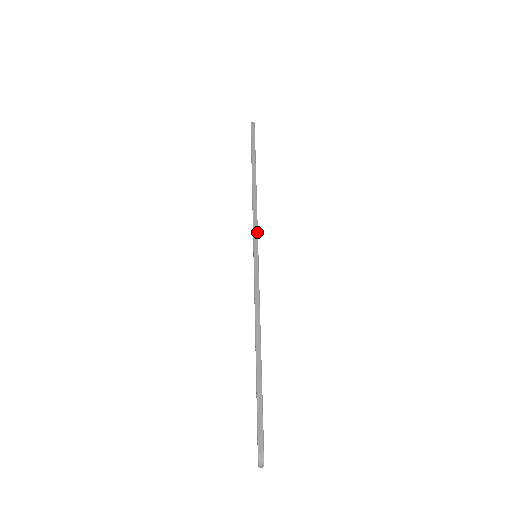
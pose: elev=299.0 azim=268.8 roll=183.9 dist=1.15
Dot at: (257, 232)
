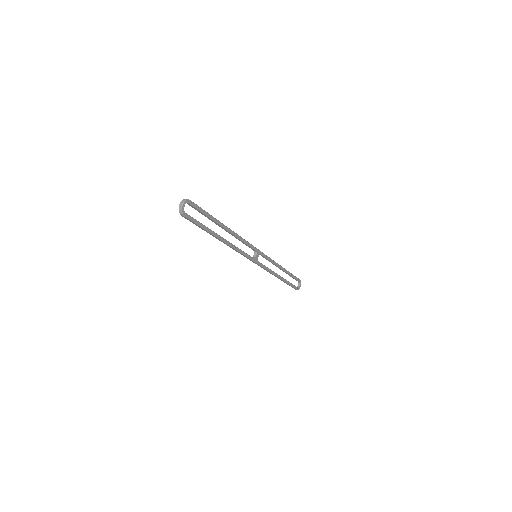
Dot at: occluded
